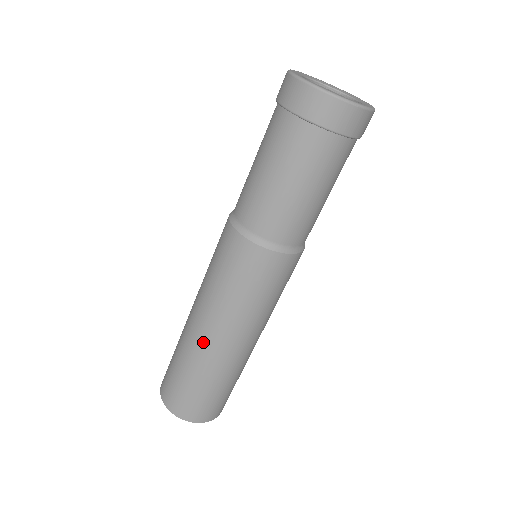
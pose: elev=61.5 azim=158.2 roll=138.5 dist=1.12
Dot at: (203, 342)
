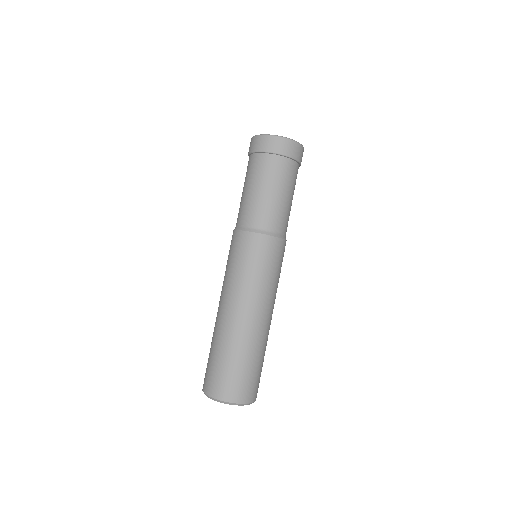
Dot at: (243, 323)
